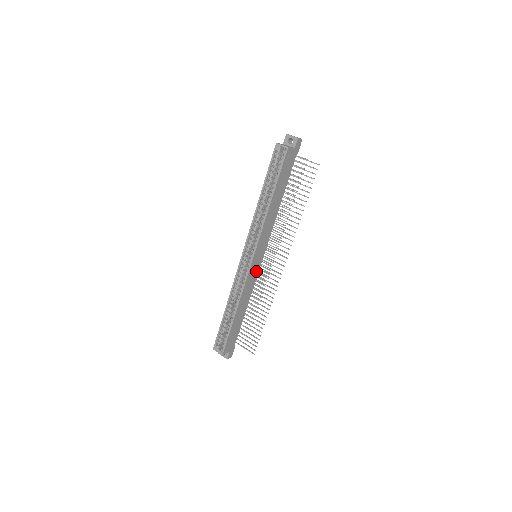
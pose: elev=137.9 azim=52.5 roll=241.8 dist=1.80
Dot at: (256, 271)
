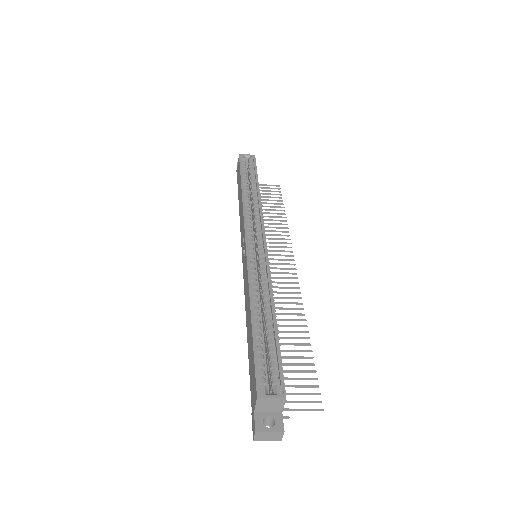
Dot at: occluded
